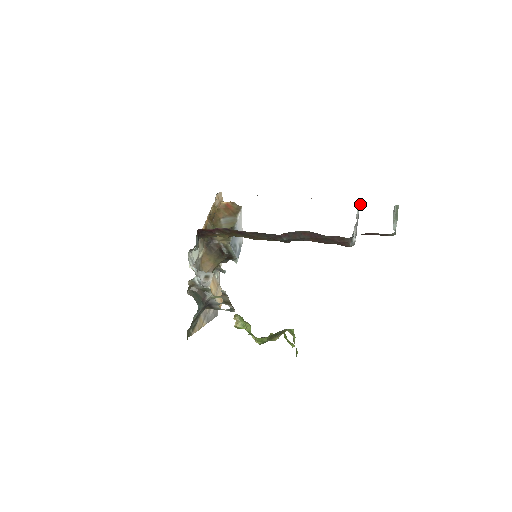
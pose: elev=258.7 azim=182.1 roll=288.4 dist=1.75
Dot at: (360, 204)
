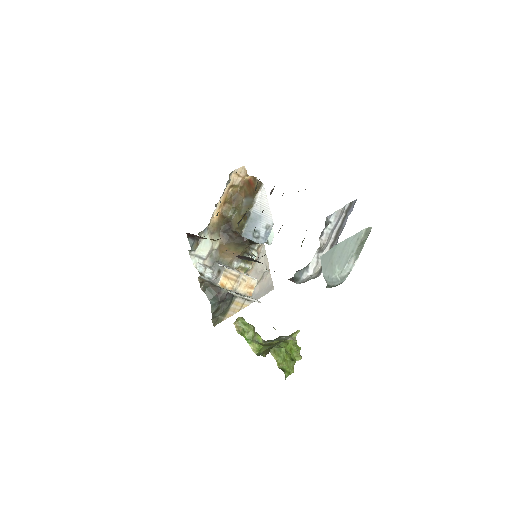
Dot at: (350, 206)
